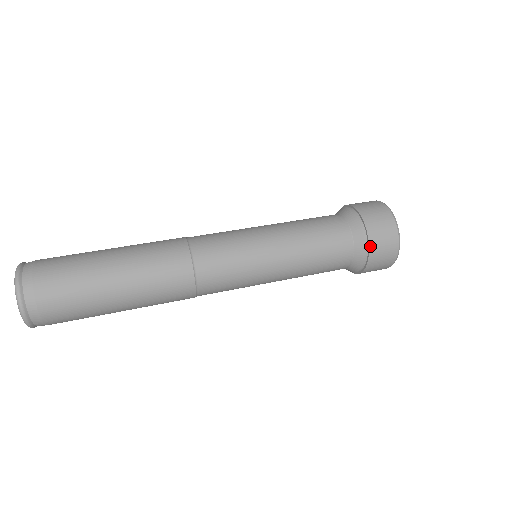
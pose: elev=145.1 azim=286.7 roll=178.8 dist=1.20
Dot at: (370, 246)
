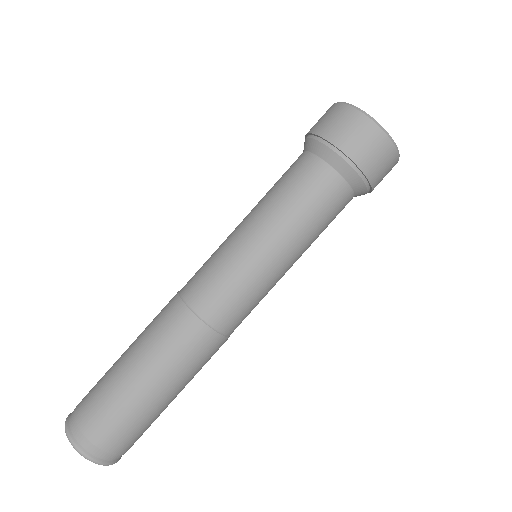
Dot at: (366, 174)
